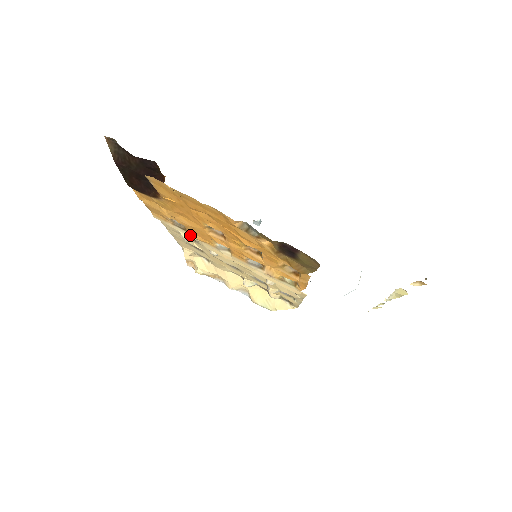
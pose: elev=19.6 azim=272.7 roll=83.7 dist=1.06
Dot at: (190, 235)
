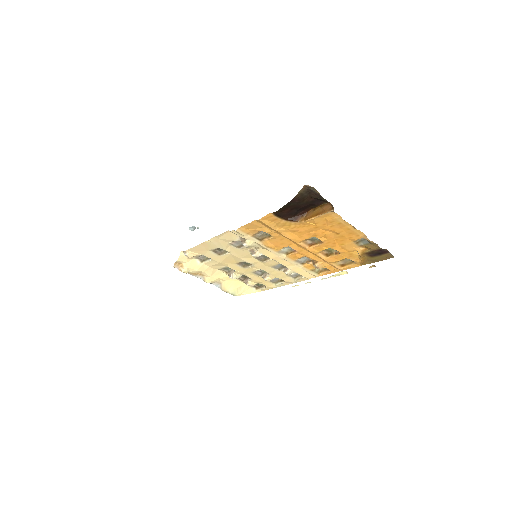
Dot at: (261, 243)
